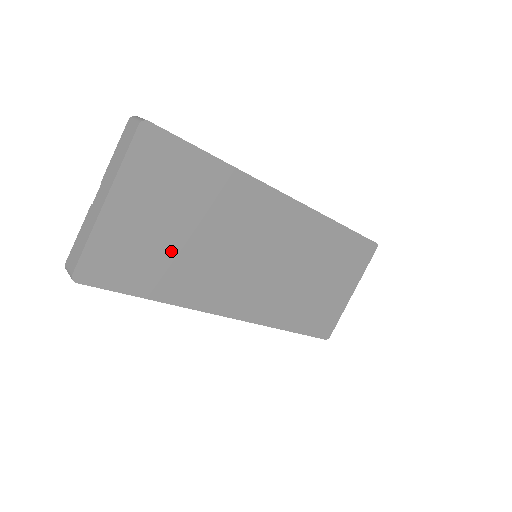
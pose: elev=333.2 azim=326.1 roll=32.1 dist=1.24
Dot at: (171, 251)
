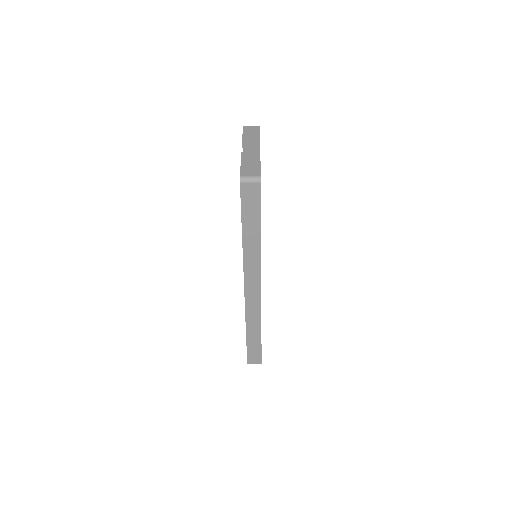
Dot at: occluded
